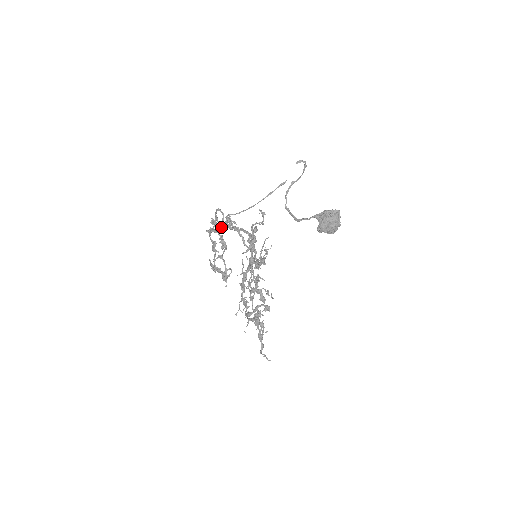
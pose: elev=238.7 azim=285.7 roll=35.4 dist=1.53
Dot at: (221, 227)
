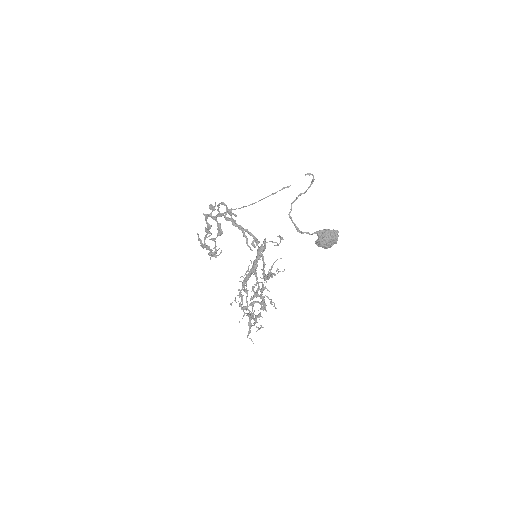
Dot at: (221, 216)
